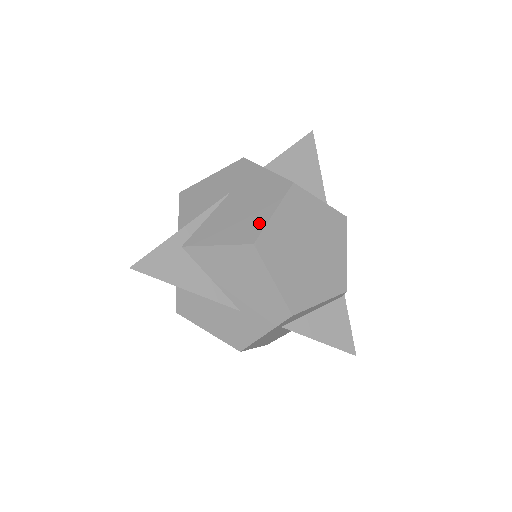
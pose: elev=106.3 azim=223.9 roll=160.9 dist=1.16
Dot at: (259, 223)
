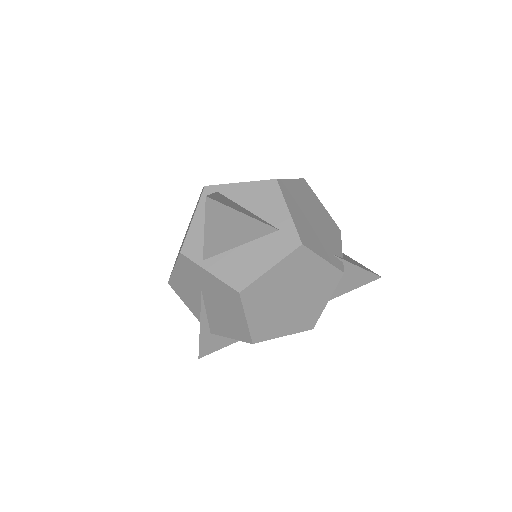
Dot at: (243, 328)
